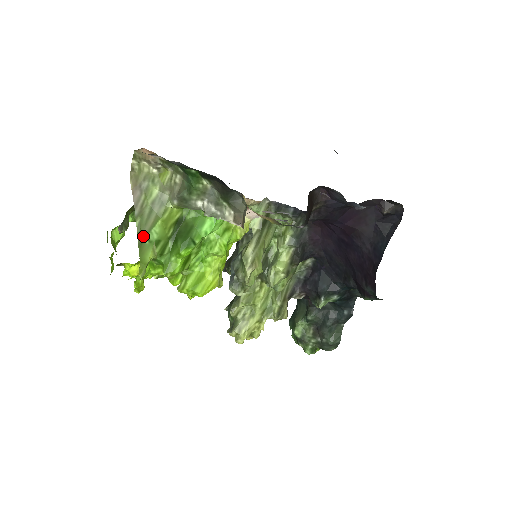
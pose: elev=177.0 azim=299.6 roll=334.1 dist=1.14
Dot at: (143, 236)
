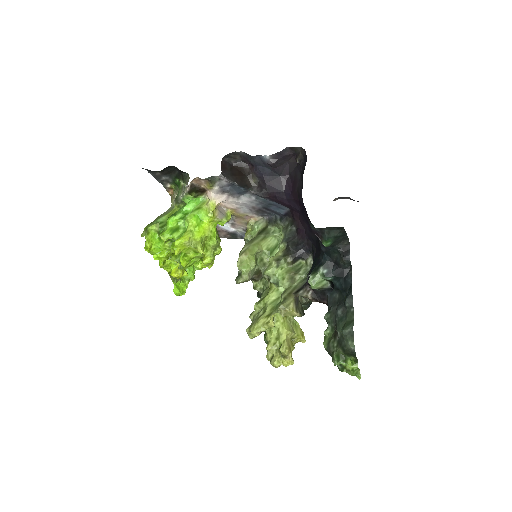
Dot at: (155, 221)
